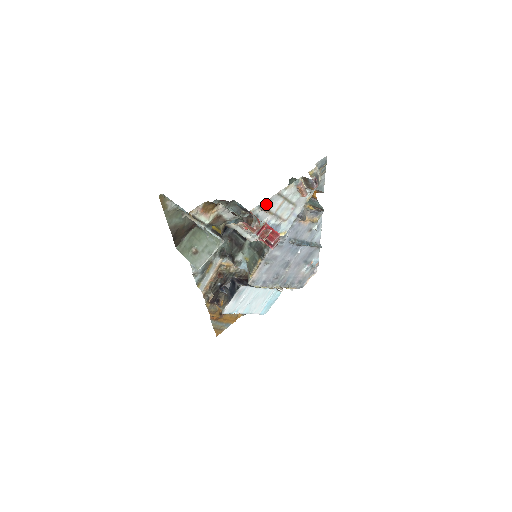
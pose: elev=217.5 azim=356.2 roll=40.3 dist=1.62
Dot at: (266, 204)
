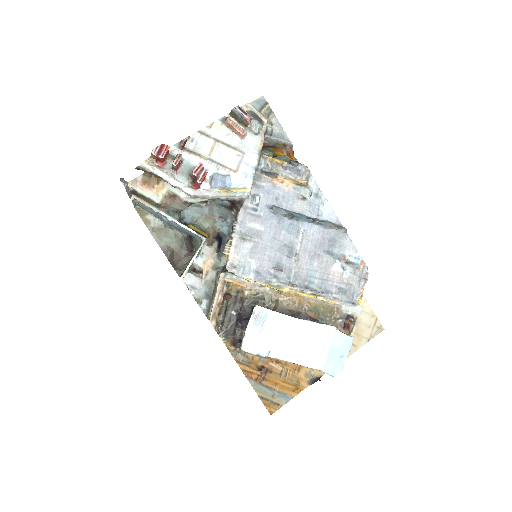
Dot at: occluded
